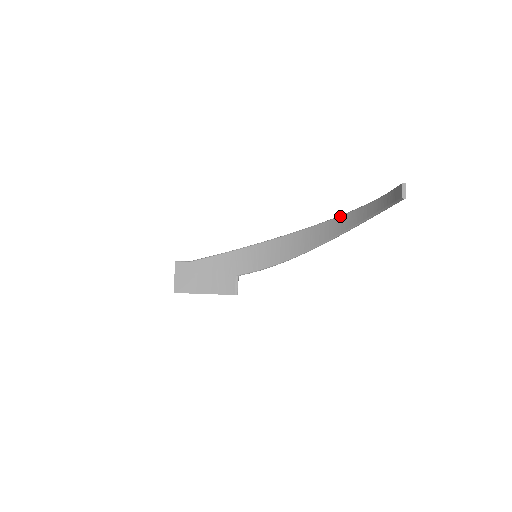
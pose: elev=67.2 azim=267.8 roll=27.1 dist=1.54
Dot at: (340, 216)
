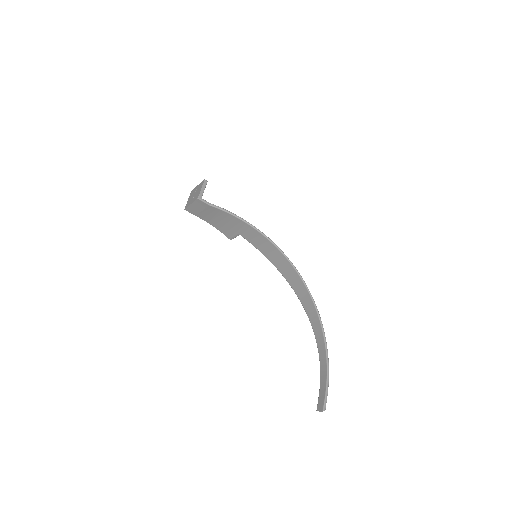
Dot at: (317, 315)
